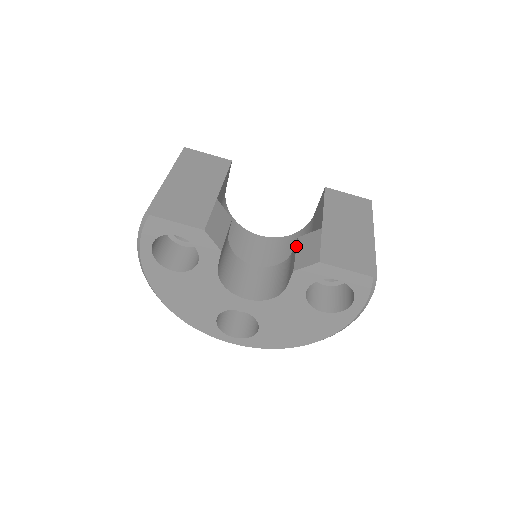
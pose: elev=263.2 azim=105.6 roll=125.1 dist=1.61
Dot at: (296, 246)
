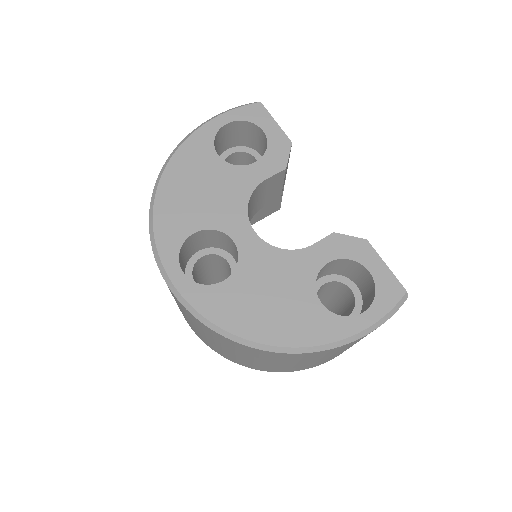
Dot at: occluded
